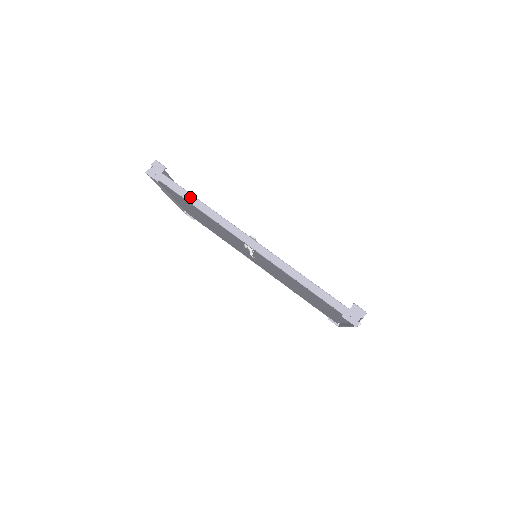
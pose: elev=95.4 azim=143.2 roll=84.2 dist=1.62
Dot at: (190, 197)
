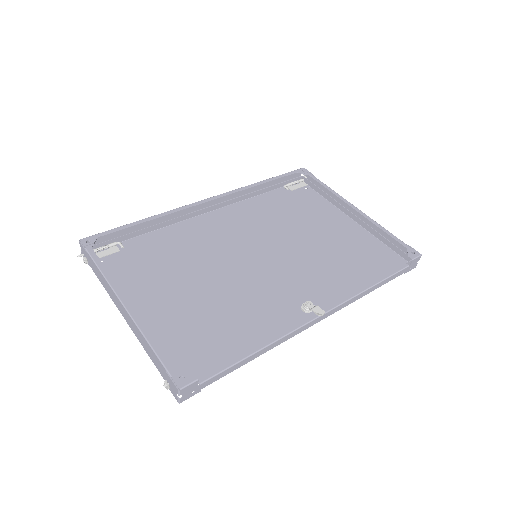
Dot at: (245, 361)
